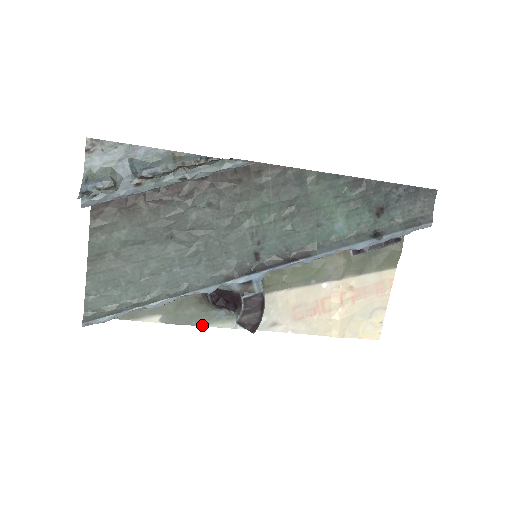
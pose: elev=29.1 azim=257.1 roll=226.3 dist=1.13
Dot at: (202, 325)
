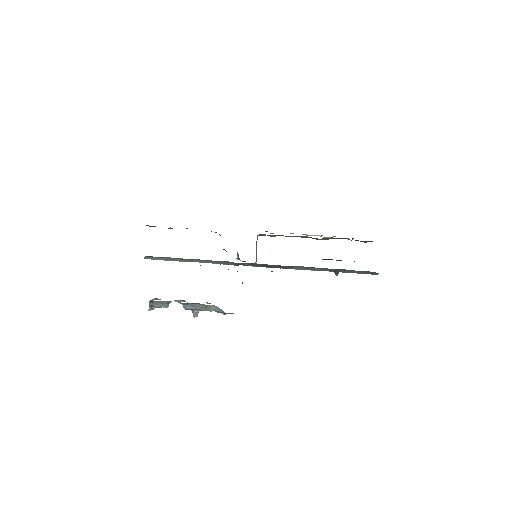
Dot at: occluded
